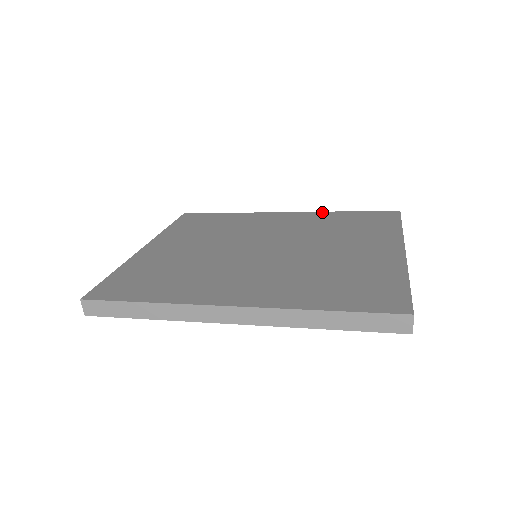
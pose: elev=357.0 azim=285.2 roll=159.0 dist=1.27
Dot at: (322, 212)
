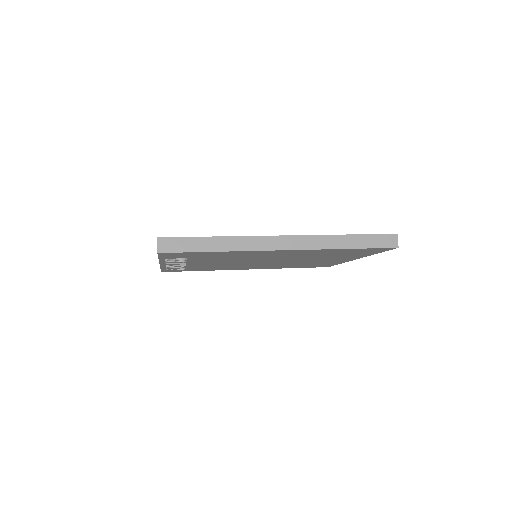
Dot at: occluded
